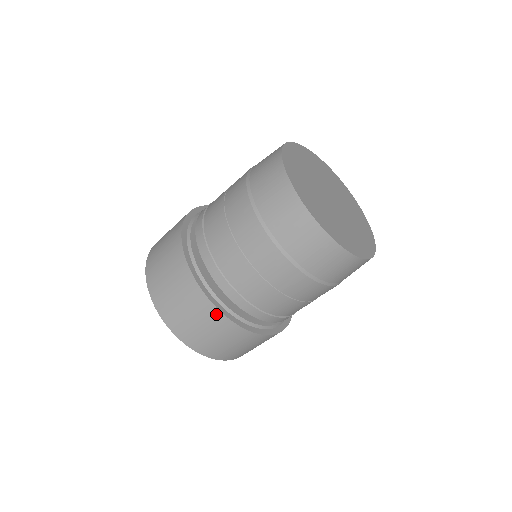
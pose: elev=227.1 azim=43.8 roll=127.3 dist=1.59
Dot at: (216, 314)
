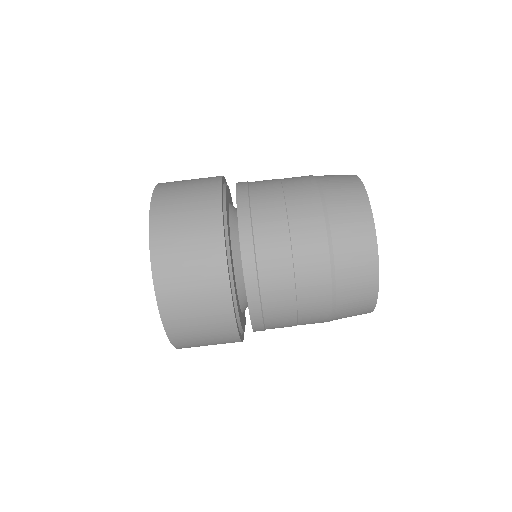
Dot at: (221, 271)
